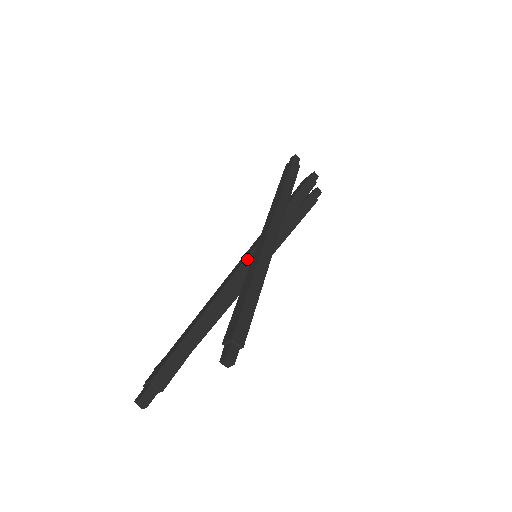
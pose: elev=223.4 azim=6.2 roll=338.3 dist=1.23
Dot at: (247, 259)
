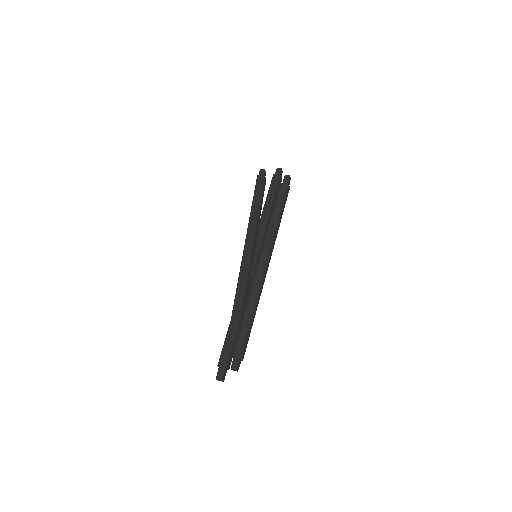
Dot at: occluded
